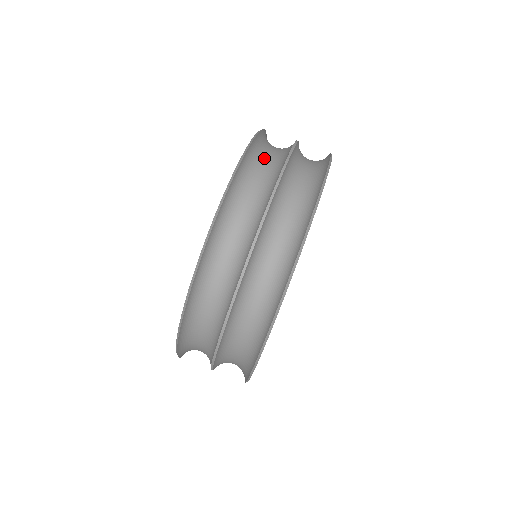
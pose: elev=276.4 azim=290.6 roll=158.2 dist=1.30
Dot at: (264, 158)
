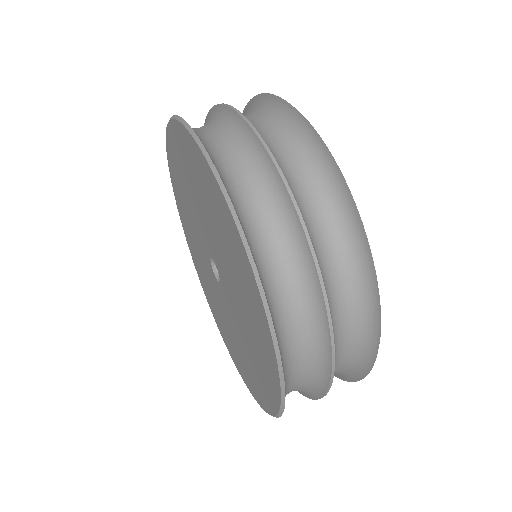
Dot at: occluded
